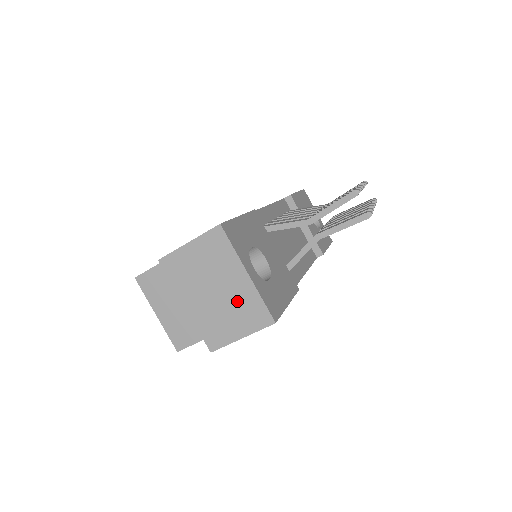
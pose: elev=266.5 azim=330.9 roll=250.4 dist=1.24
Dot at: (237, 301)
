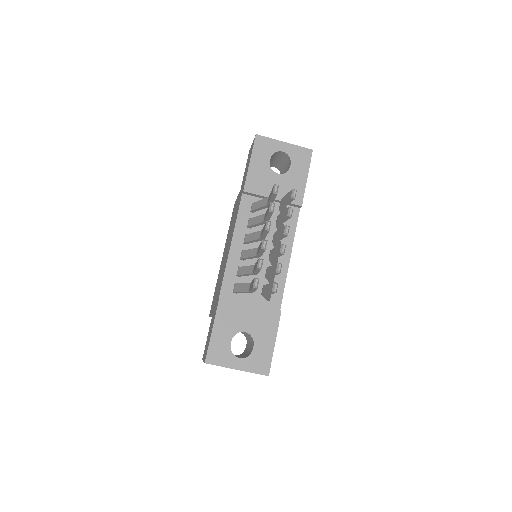
Dot at: occluded
